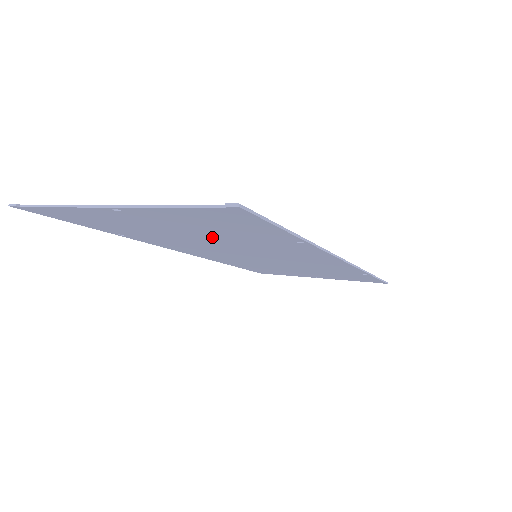
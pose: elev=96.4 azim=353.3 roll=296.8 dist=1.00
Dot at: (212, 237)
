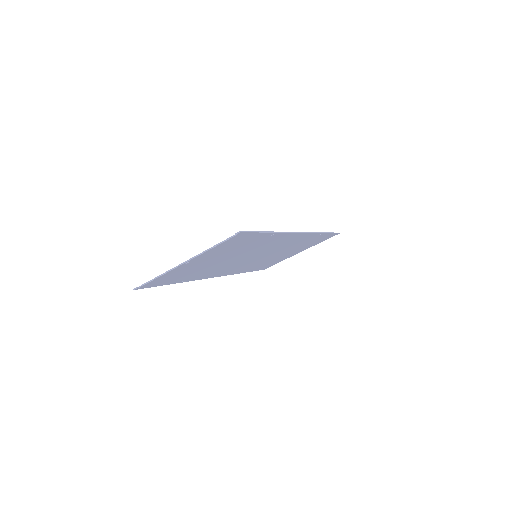
Dot at: (231, 255)
